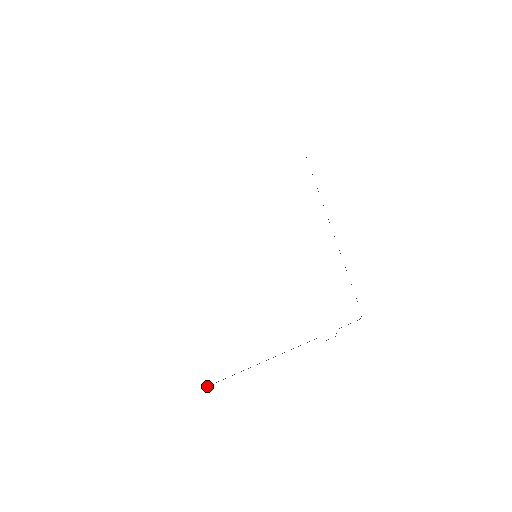
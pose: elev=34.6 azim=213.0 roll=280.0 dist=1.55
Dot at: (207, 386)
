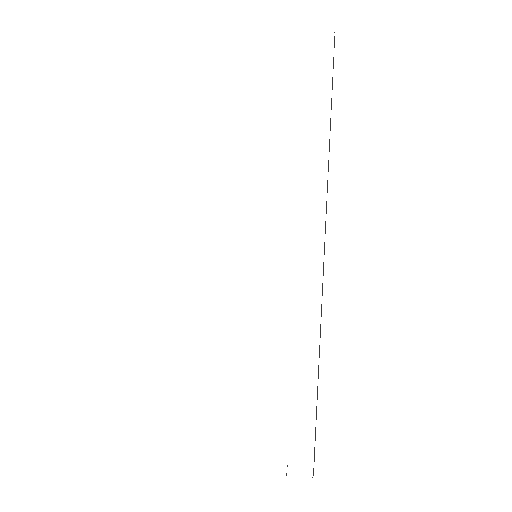
Dot at: occluded
